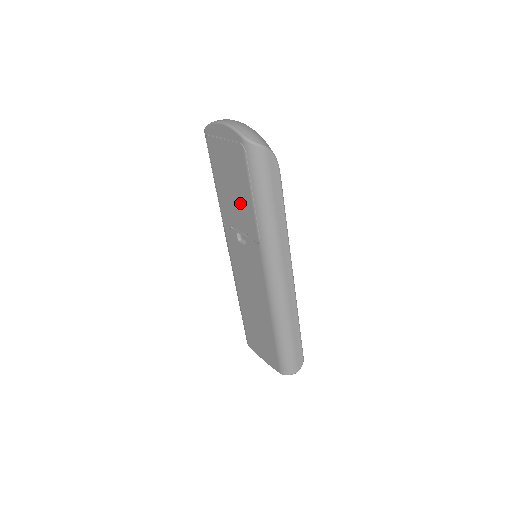
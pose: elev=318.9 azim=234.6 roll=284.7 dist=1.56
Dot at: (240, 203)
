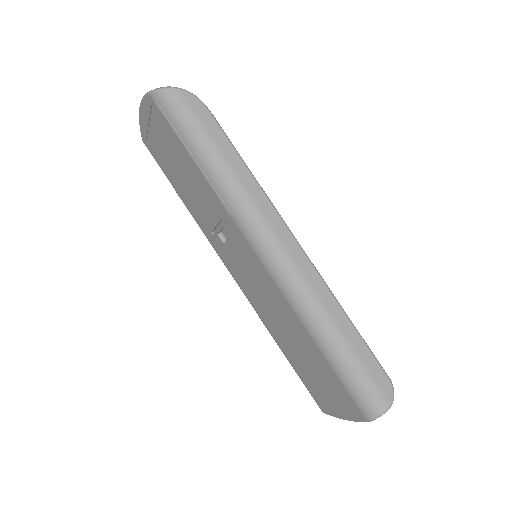
Dot at: (195, 185)
